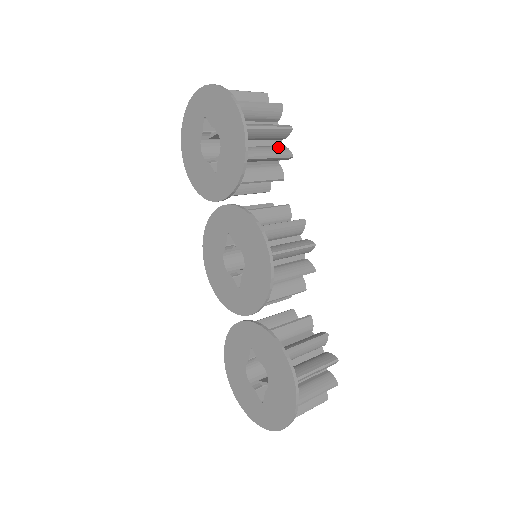
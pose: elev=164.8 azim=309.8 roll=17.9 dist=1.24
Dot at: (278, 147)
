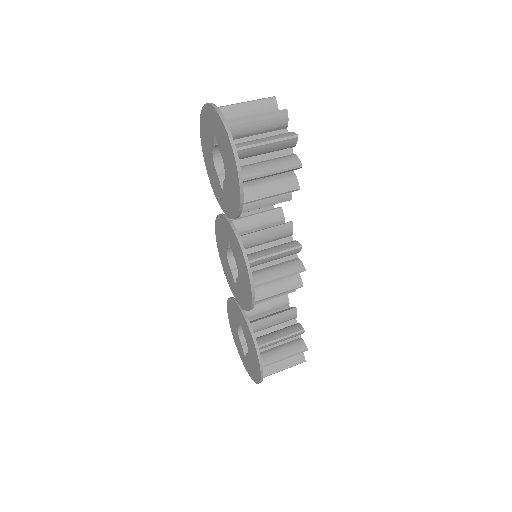
Dot at: (285, 179)
